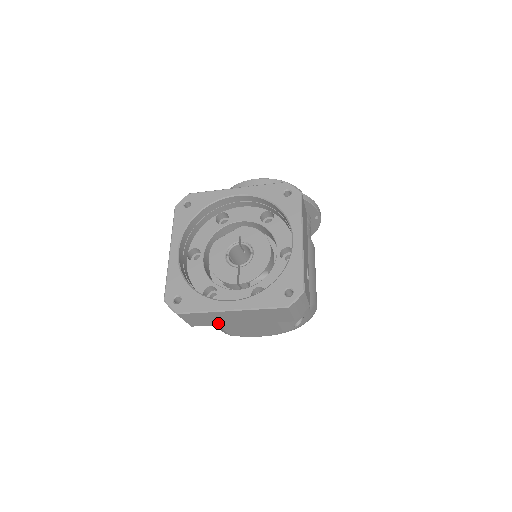
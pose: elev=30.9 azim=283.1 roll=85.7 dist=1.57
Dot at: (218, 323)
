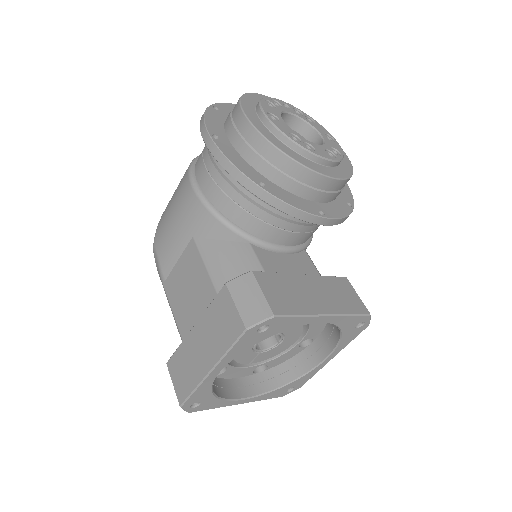
Dot at: occluded
